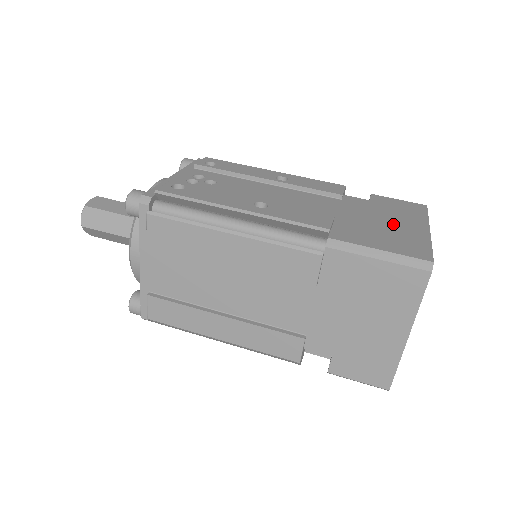
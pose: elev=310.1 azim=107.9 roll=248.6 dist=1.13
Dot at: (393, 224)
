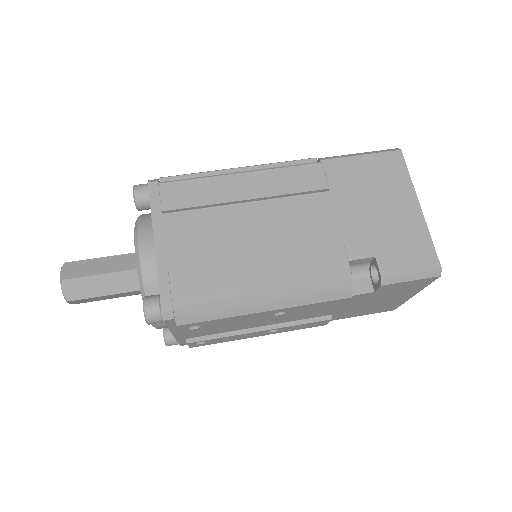
Dot at: occluded
